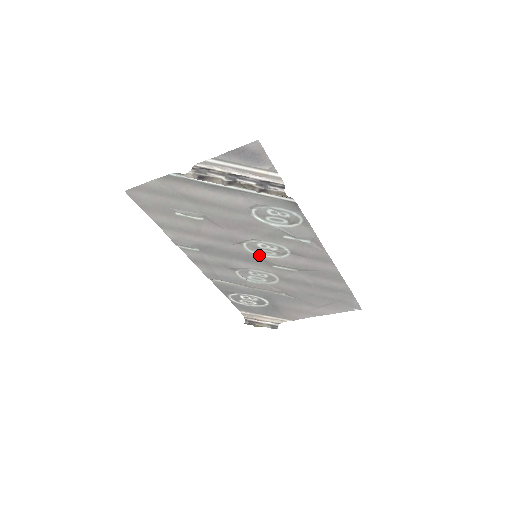
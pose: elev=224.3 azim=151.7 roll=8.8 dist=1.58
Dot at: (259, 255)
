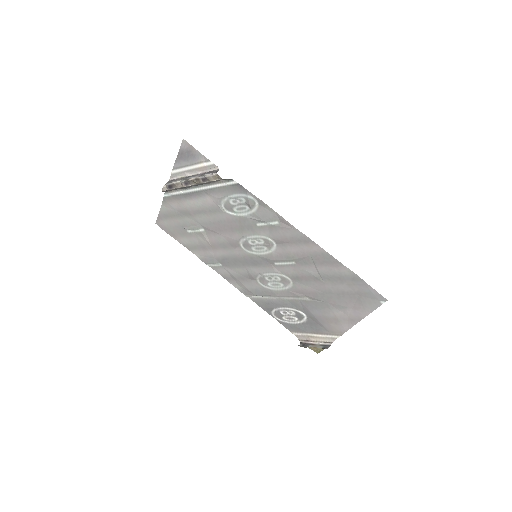
Dot at: (258, 254)
